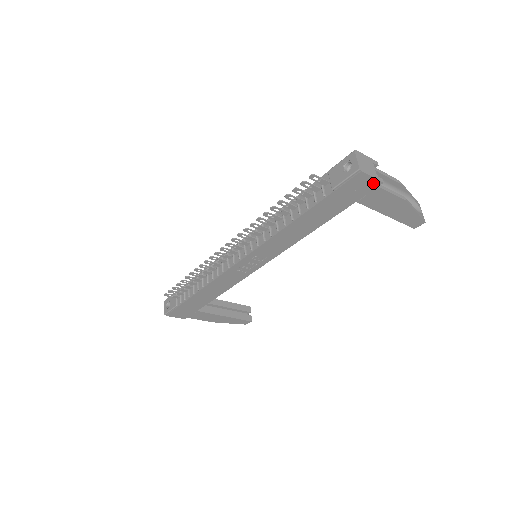
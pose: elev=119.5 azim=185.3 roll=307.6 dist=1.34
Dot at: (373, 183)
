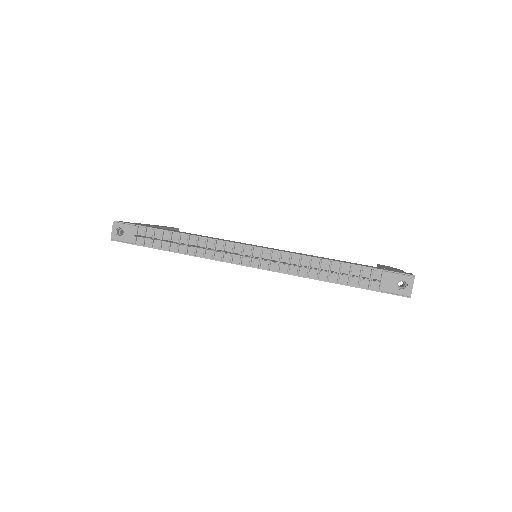
Dot at: occluded
